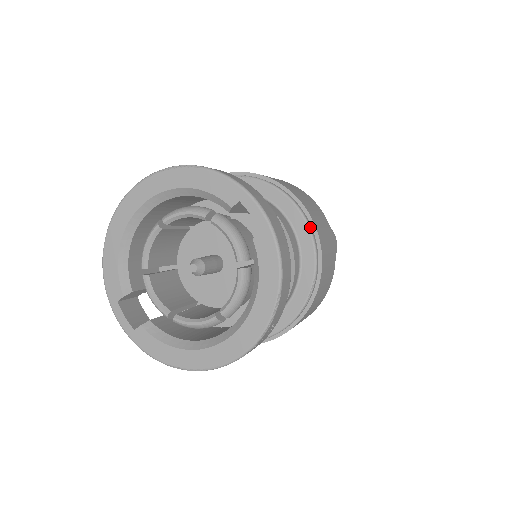
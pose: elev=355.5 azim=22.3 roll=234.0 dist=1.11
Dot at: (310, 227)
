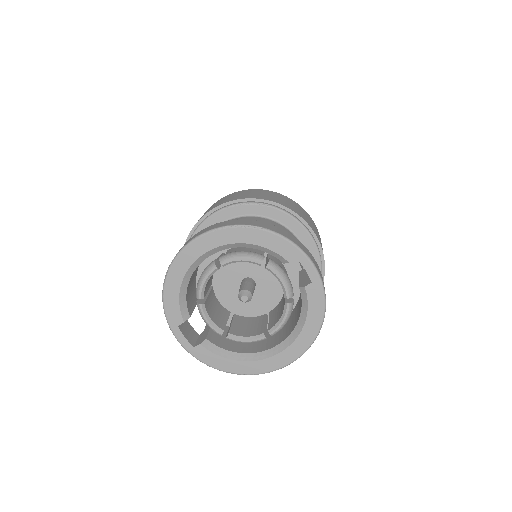
Dot at: (319, 249)
